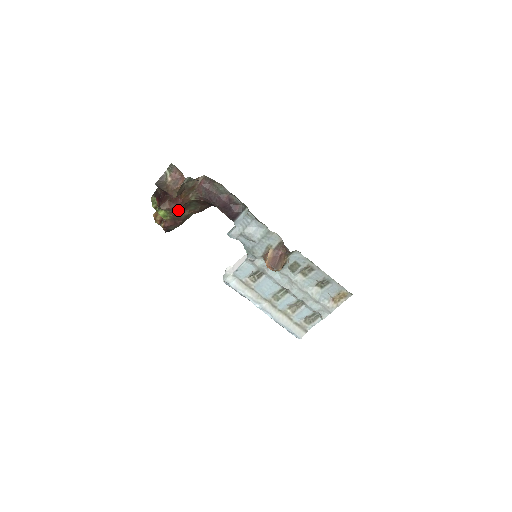
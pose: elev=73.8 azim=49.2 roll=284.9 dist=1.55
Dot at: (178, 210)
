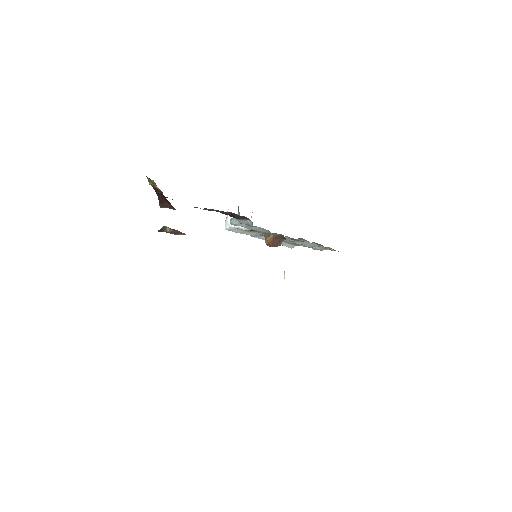
Dot at: occluded
